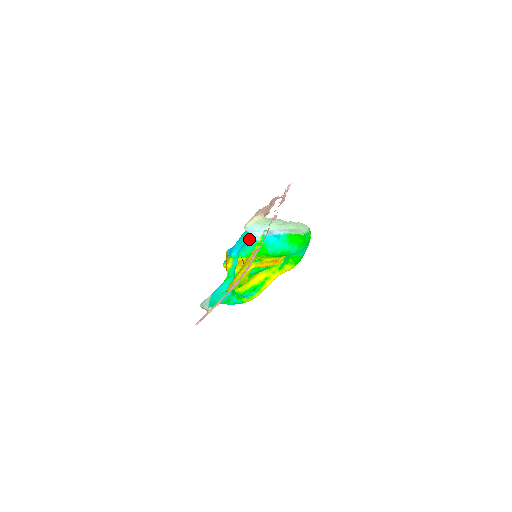
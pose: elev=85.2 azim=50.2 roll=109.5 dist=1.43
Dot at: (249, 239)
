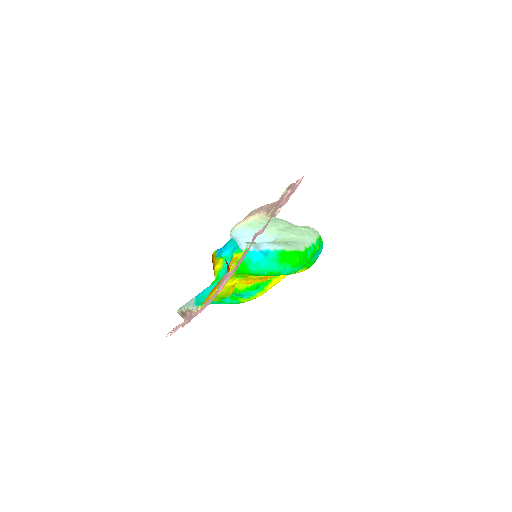
Dot at: occluded
